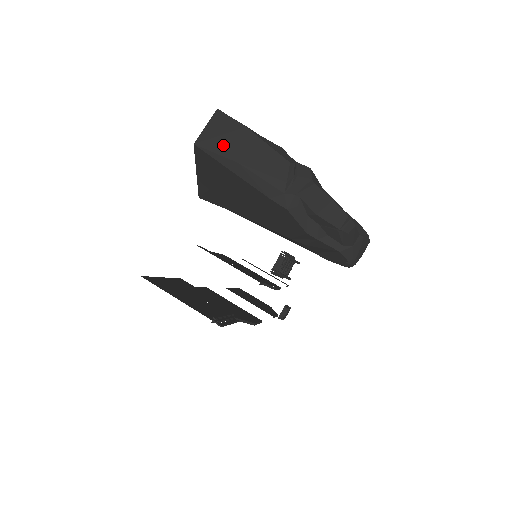
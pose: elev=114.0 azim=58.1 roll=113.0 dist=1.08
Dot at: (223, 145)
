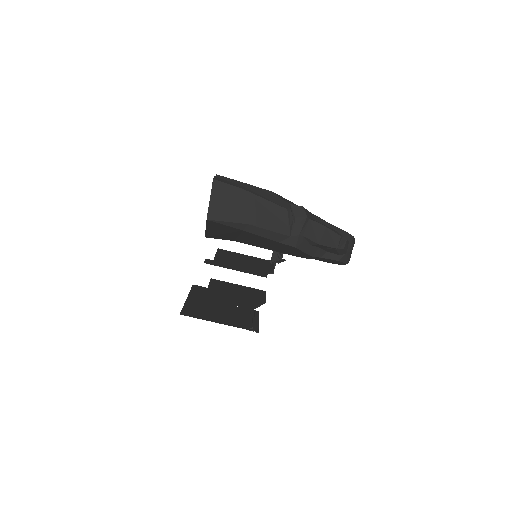
Dot at: (230, 212)
